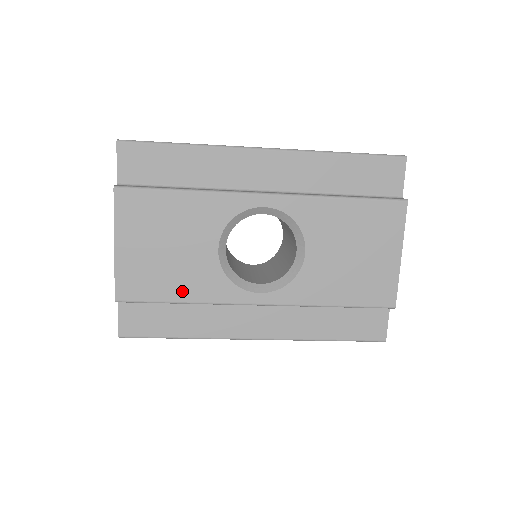
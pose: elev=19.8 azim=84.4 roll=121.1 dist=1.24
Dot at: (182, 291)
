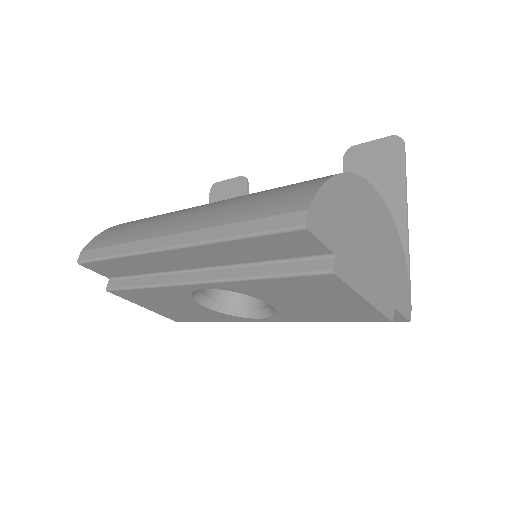
Dot at: (207, 319)
